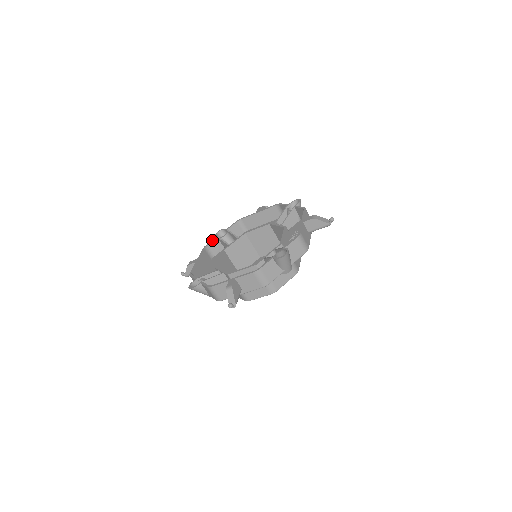
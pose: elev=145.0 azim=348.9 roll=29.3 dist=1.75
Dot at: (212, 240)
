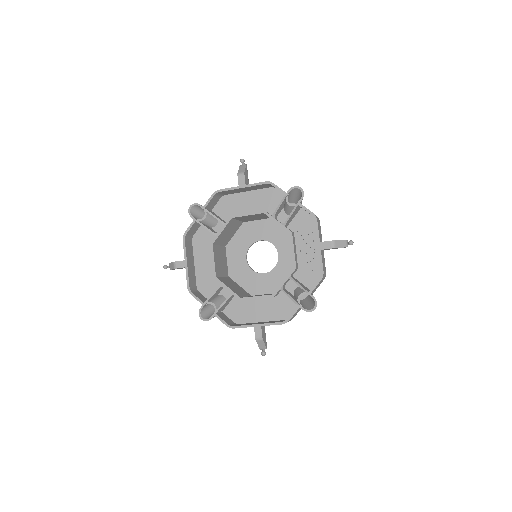
Dot at: (190, 226)
